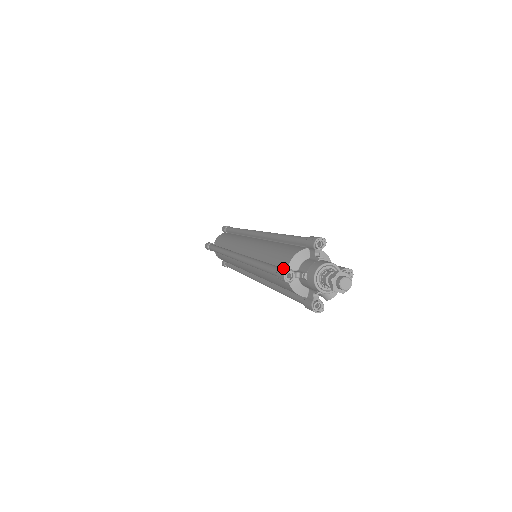
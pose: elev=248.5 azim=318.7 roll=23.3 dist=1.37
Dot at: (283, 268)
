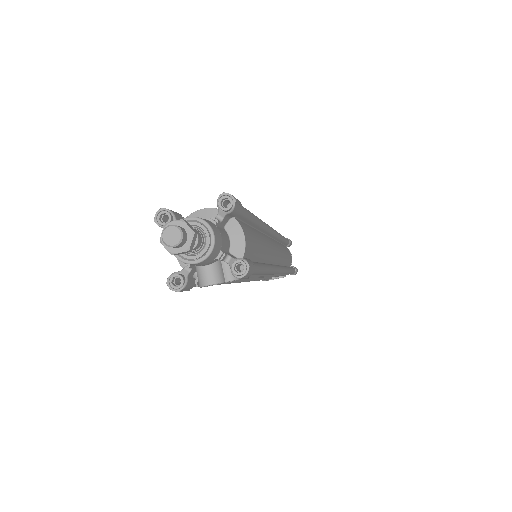
Dot at: (171, 210)
